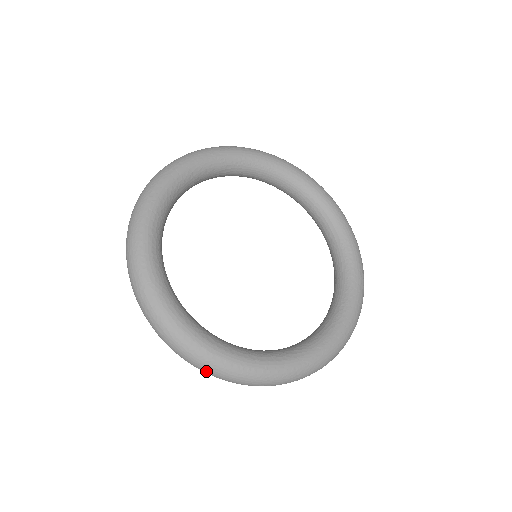
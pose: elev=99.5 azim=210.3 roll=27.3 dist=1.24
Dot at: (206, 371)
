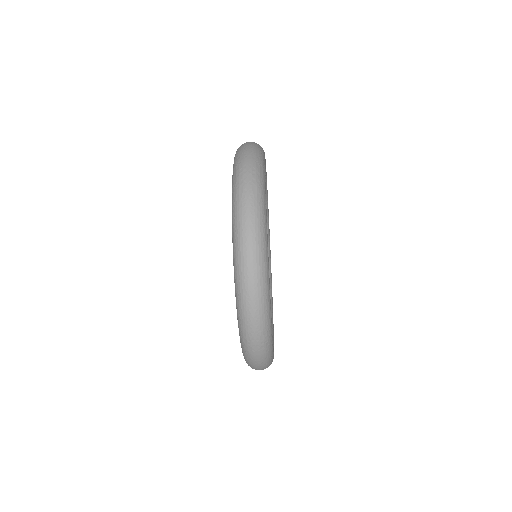
Dot at: (252, 246)
